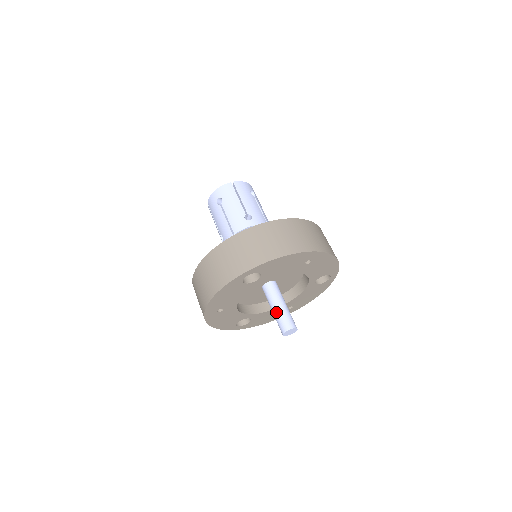
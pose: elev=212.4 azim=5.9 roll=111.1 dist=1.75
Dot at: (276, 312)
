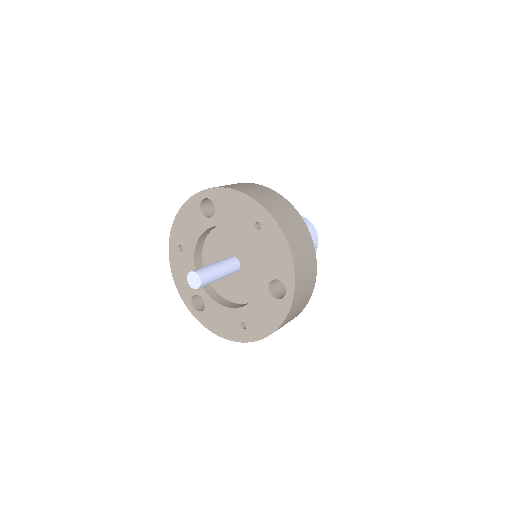
Dot at: occluded
